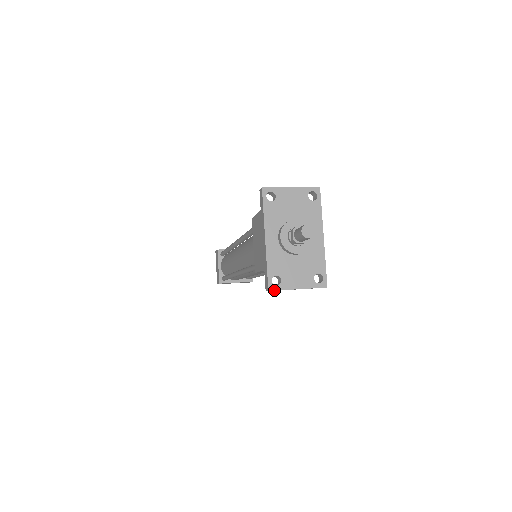
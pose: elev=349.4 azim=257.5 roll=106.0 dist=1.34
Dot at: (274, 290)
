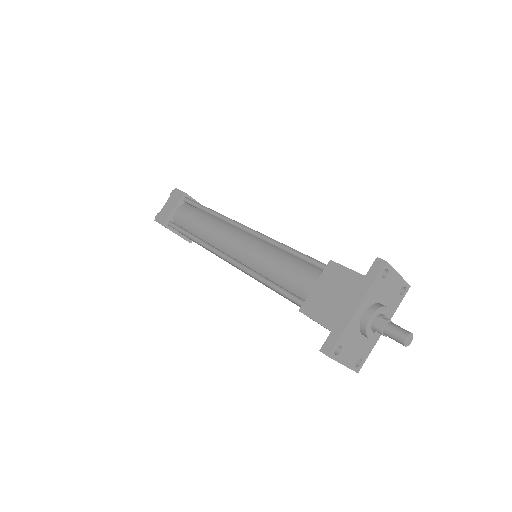
Dot at: (331, 358)
